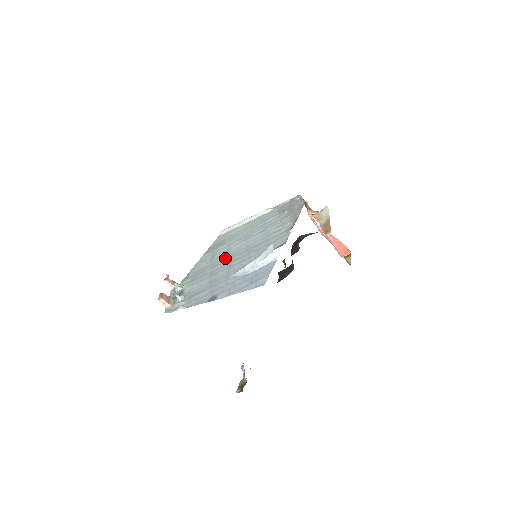
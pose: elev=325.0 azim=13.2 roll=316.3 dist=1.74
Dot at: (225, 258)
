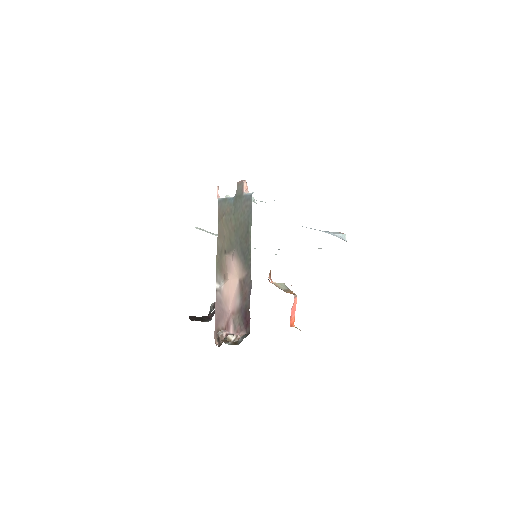
Dot at: occluded
